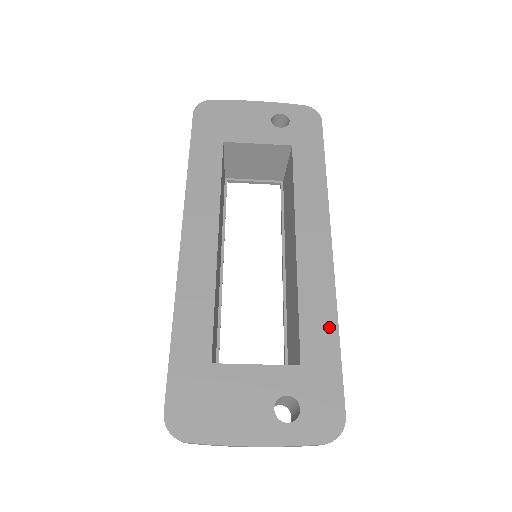
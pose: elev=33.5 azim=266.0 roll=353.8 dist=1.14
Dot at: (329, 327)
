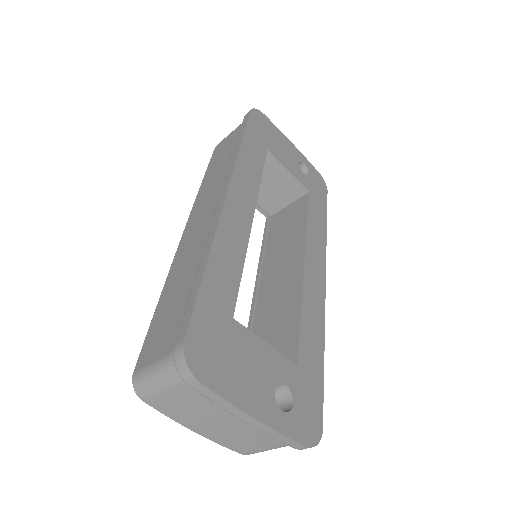
Dot at: (319, 345)
